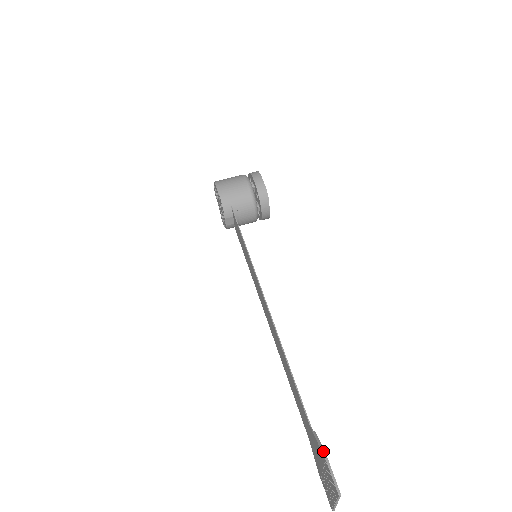
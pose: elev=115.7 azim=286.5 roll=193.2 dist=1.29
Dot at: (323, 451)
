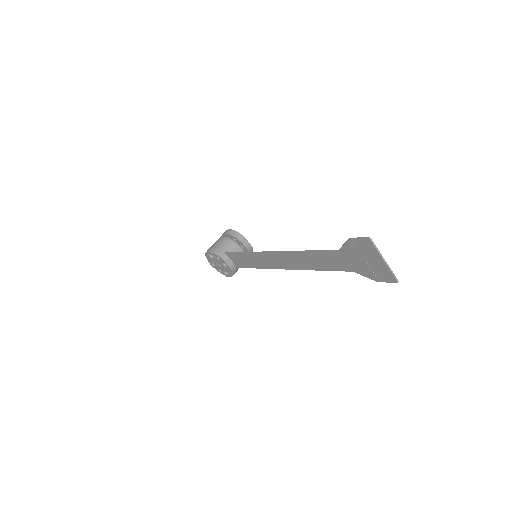
Dot at: (348, 240)
